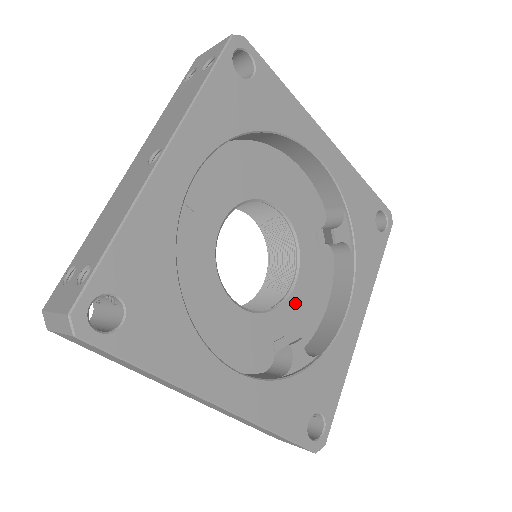
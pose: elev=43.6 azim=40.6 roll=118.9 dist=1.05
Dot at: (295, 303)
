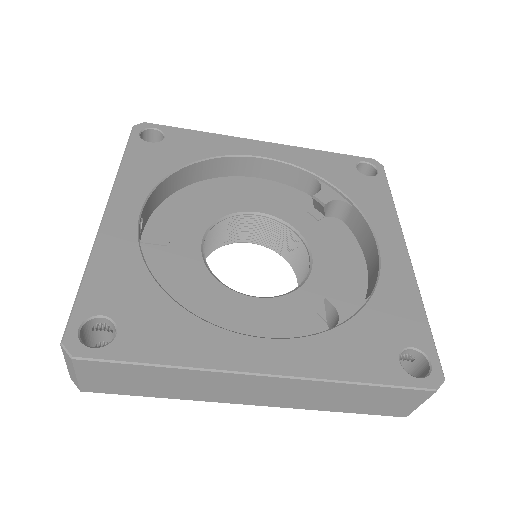
Dot at: (323, 273)
